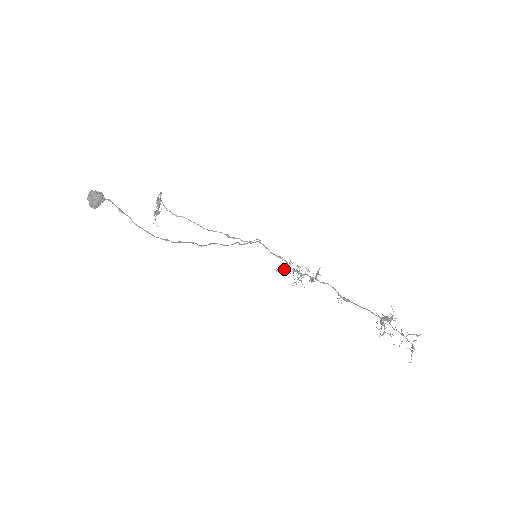
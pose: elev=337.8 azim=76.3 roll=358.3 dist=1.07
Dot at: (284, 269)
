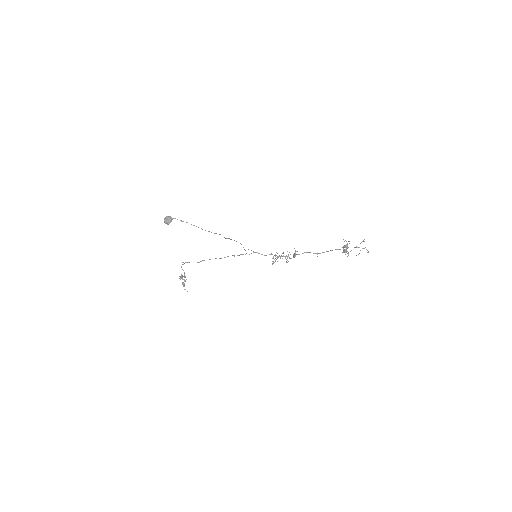
Dot at: occluded
